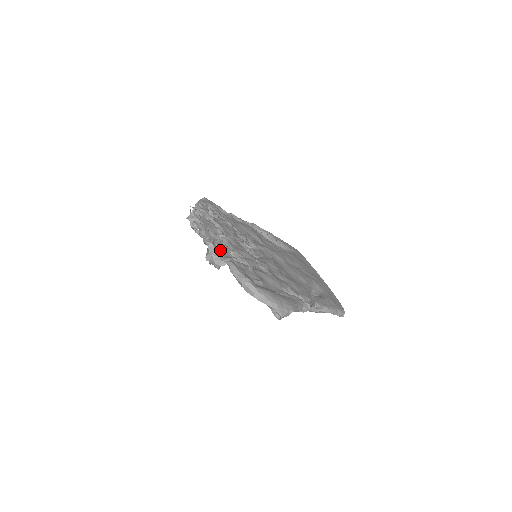
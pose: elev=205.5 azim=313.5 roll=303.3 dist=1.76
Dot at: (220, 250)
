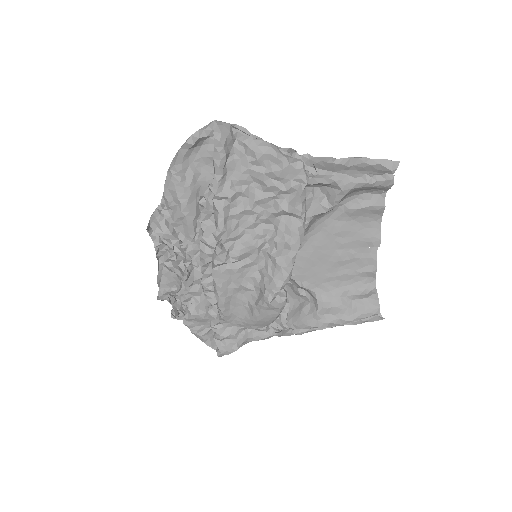
Dot at: occluded
